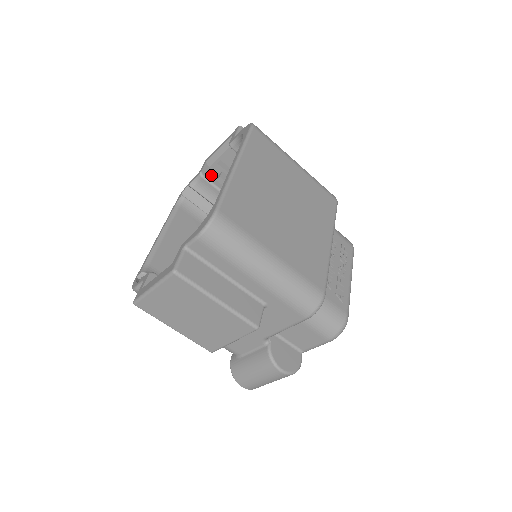
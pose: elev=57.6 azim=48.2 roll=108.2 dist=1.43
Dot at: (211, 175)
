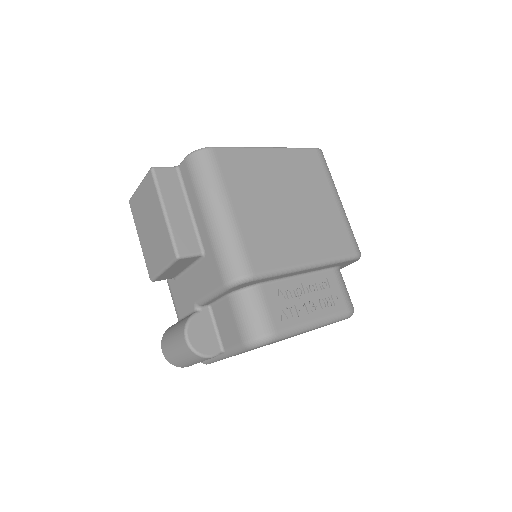
Dot at: occluded
